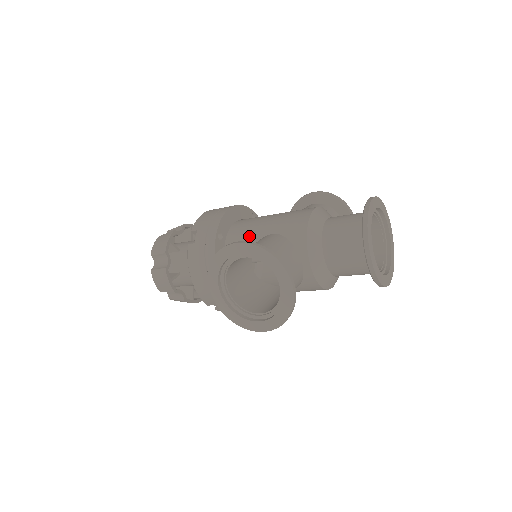
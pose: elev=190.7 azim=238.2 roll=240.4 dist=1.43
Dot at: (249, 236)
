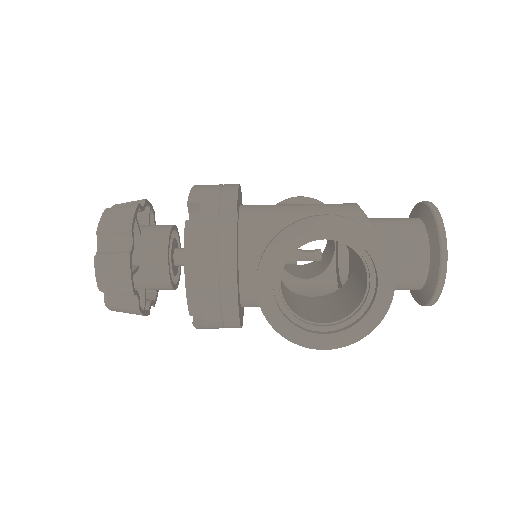
Dot at: (277, 223)
